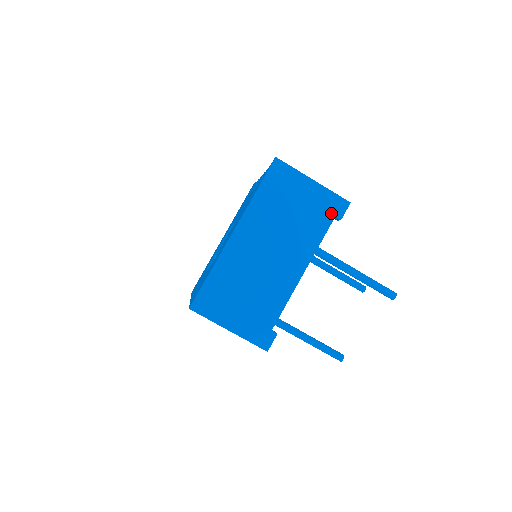
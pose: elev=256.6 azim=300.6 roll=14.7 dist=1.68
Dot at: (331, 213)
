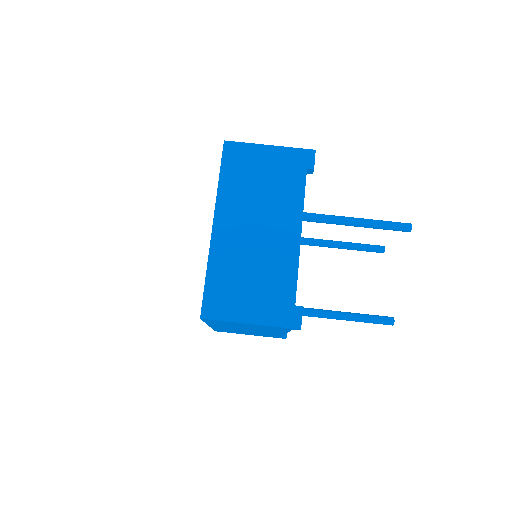
Dot at: (301, 167)
